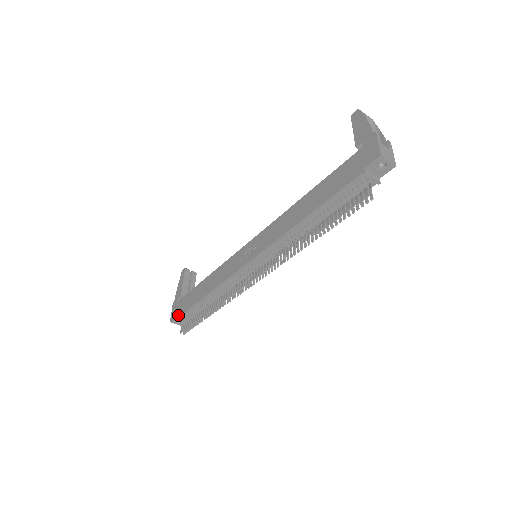
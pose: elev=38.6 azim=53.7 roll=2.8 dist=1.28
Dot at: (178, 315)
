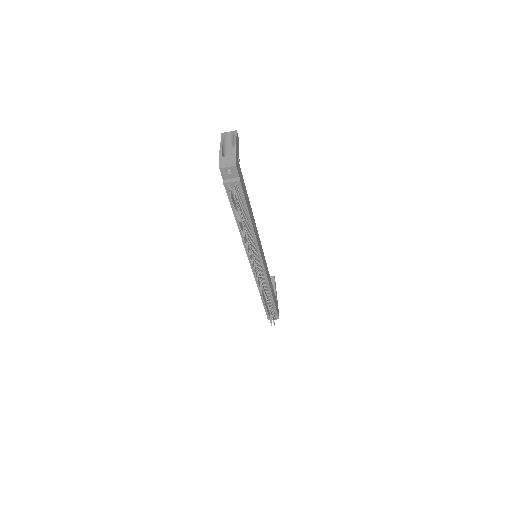
Dot at: (266, 314)
